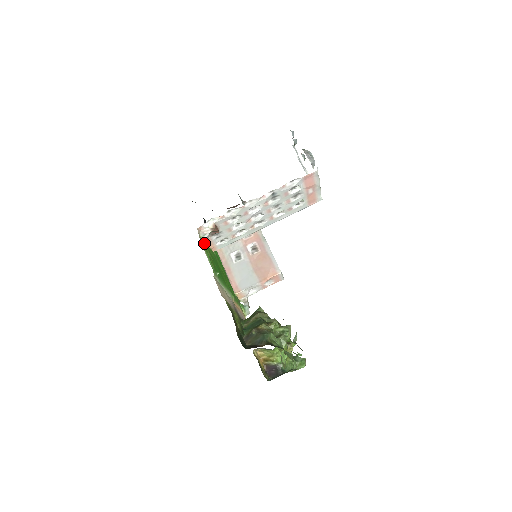
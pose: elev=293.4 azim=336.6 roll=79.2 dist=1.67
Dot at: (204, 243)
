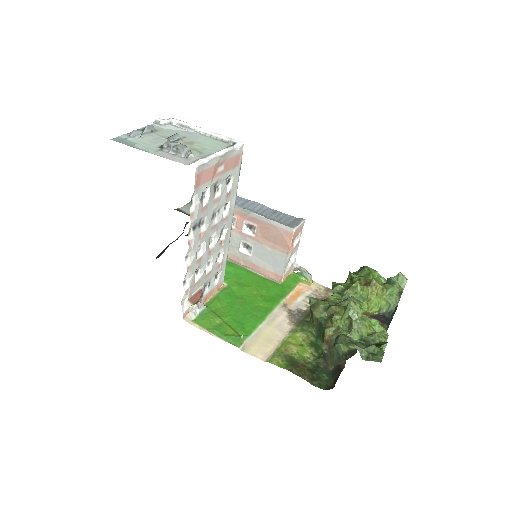
Dot at: (203, 317)
